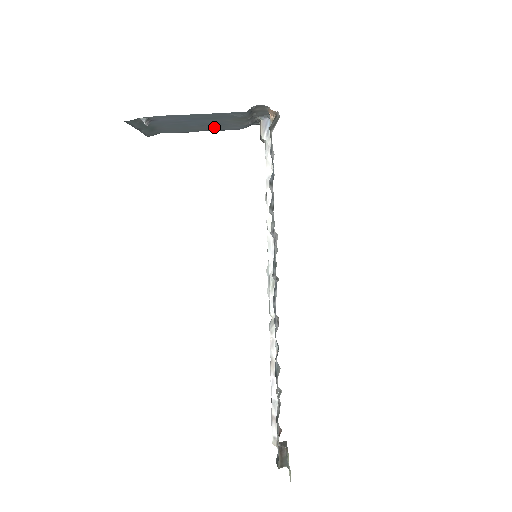
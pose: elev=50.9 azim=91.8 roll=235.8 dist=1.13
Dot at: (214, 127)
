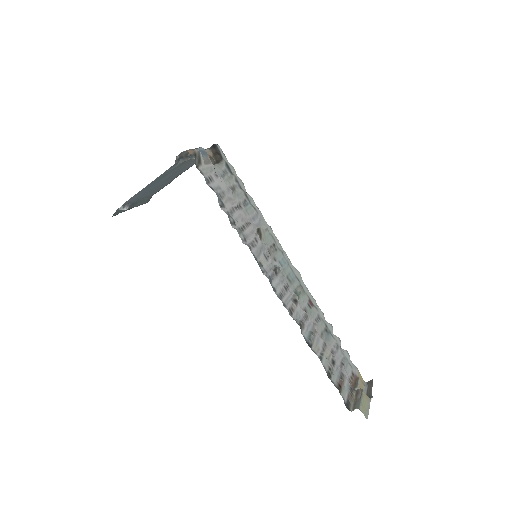
Dot at: (178, 173)
